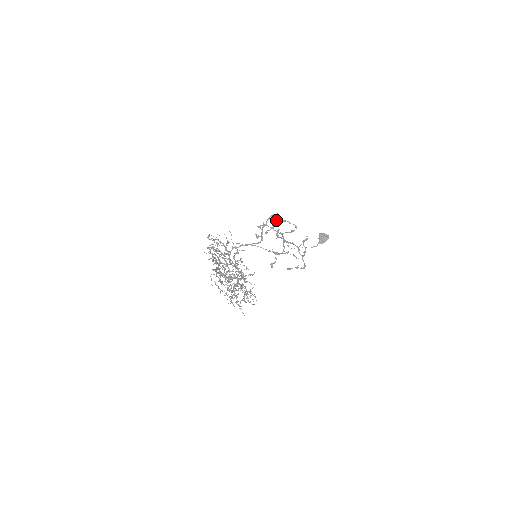
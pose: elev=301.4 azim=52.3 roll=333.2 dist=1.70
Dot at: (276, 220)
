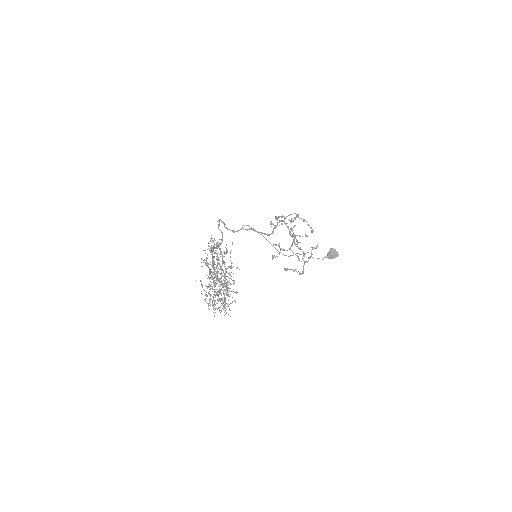
Dot at: (295, 219)
